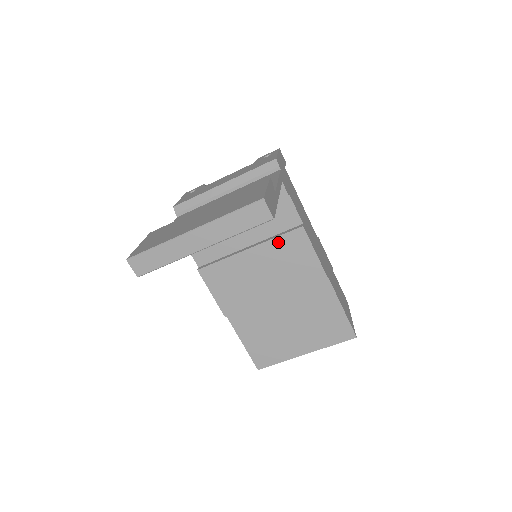
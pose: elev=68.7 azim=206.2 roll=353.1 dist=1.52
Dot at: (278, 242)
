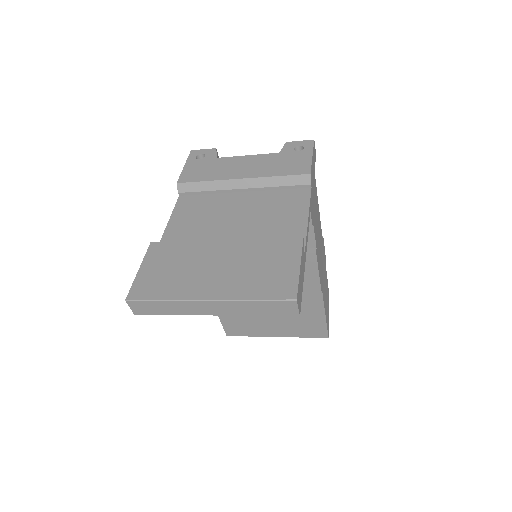
Dot at: occluded
